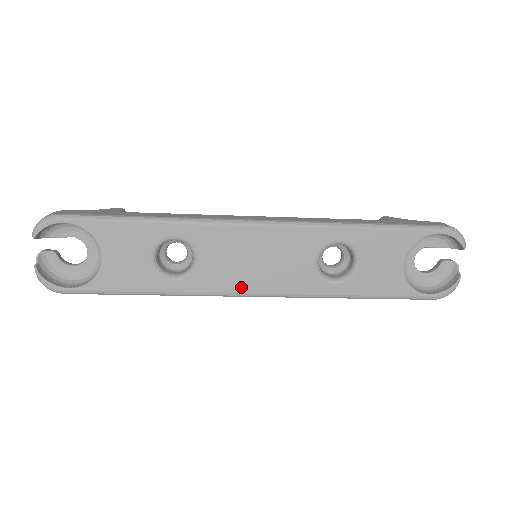
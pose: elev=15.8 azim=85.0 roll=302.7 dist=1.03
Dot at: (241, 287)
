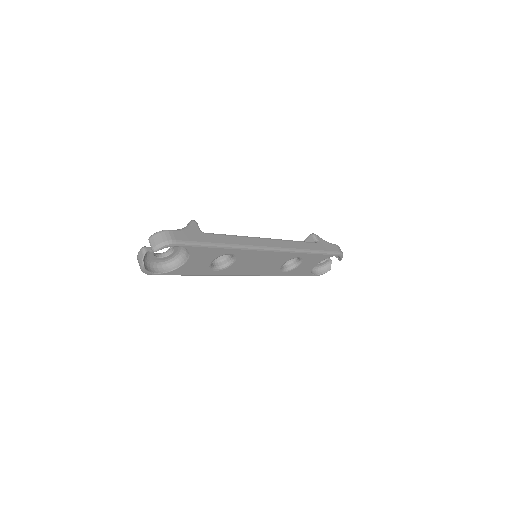
Dot at: (244, 273)
